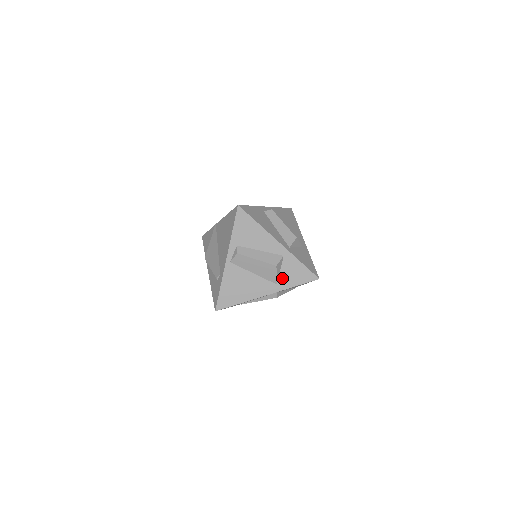
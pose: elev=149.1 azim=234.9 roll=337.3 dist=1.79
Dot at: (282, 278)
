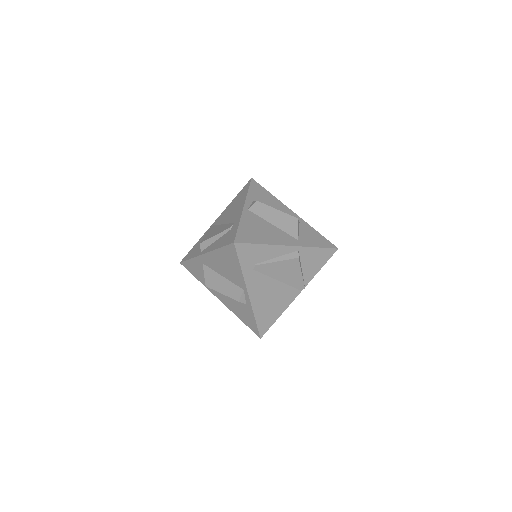
Dot at: (302, 237)
